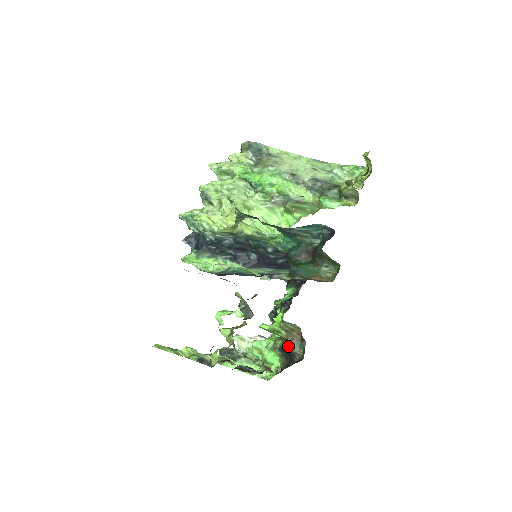
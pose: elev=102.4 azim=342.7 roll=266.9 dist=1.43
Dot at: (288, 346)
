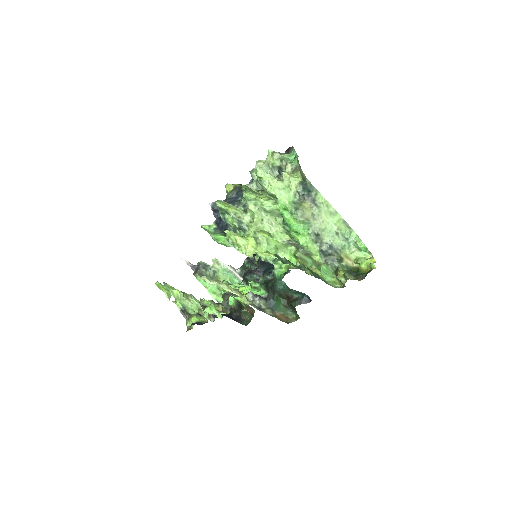
Dot at: (242, 313)
